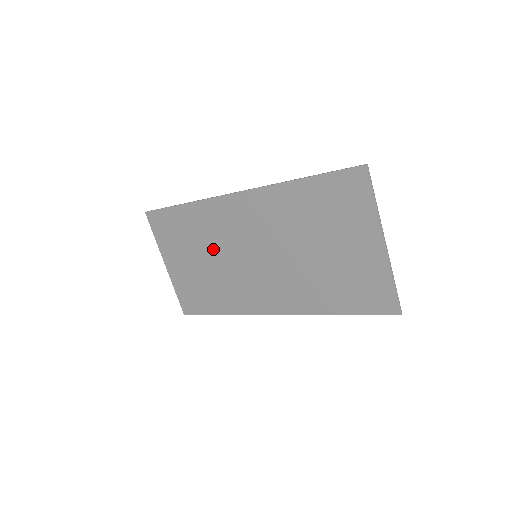
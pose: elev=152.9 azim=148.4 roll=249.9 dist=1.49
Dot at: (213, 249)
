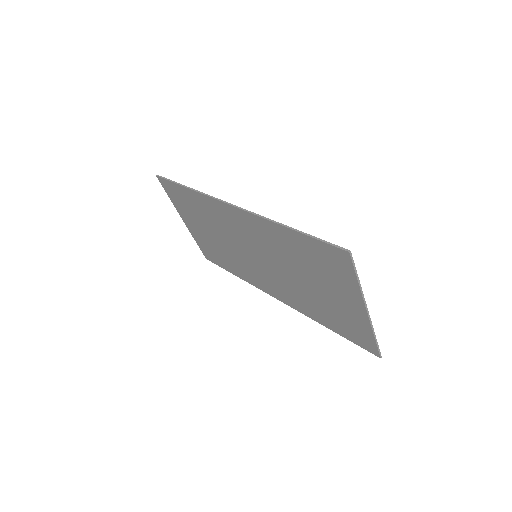
Dot at: (219, 232)
